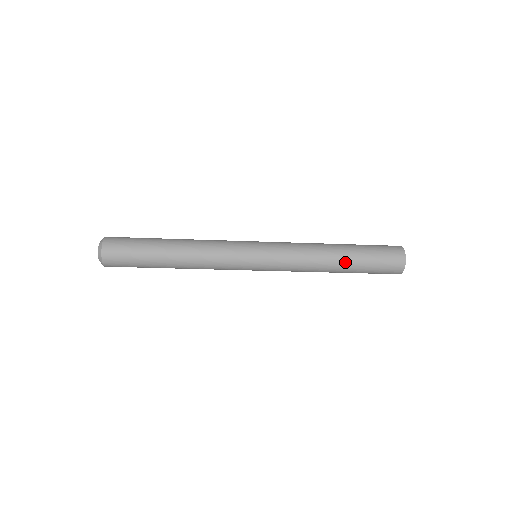
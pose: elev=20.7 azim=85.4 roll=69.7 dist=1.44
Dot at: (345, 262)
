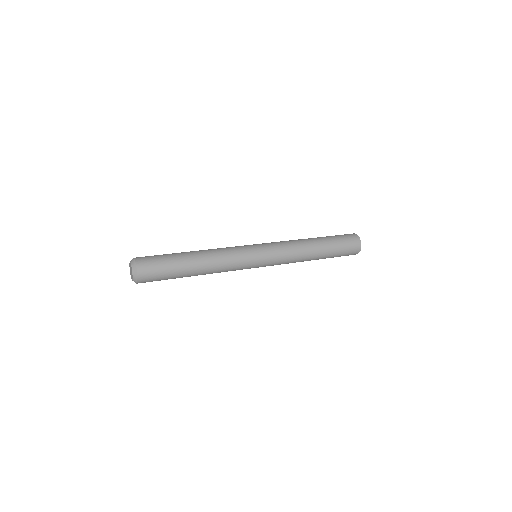
Dot at: (321, 257)
